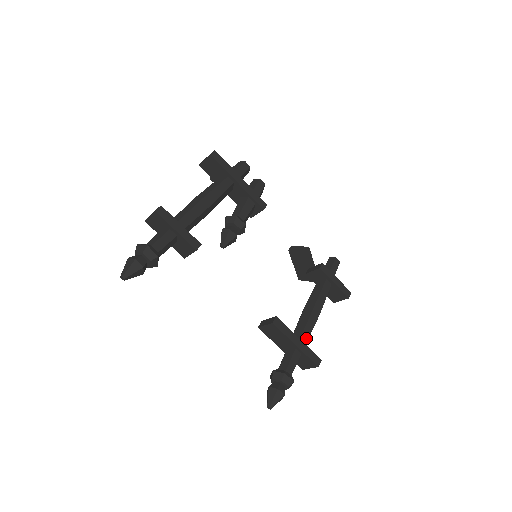
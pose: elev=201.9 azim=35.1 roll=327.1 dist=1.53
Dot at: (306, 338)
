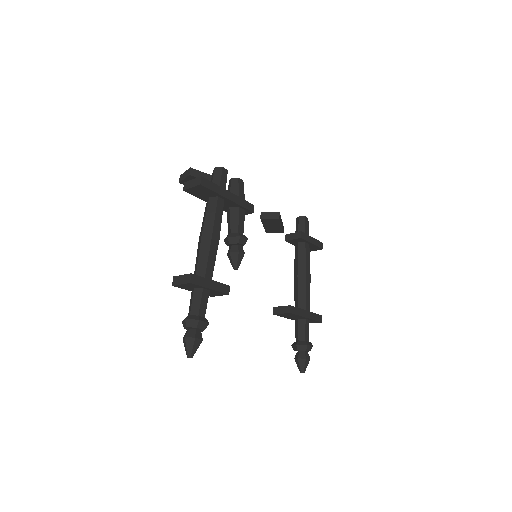
Dot at: (308, 305)
